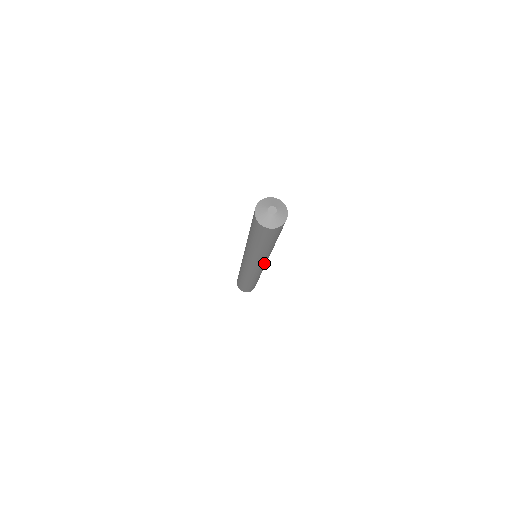
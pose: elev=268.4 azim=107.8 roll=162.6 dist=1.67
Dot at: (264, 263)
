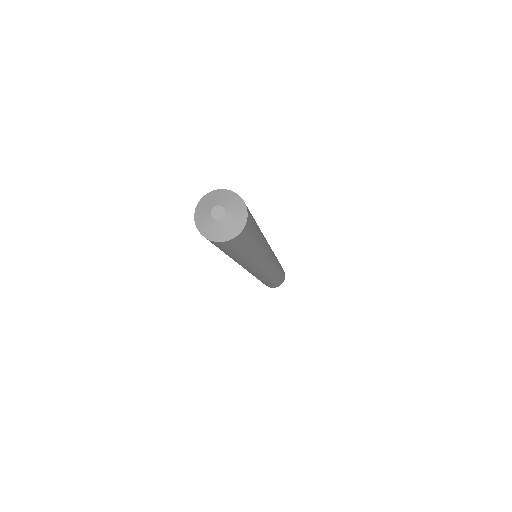
Dot at: (257, 270)
